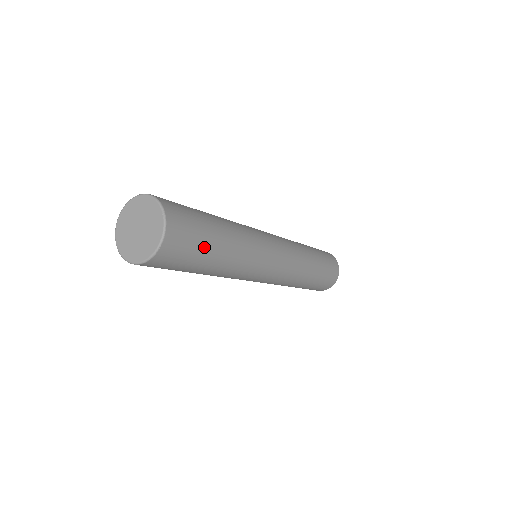
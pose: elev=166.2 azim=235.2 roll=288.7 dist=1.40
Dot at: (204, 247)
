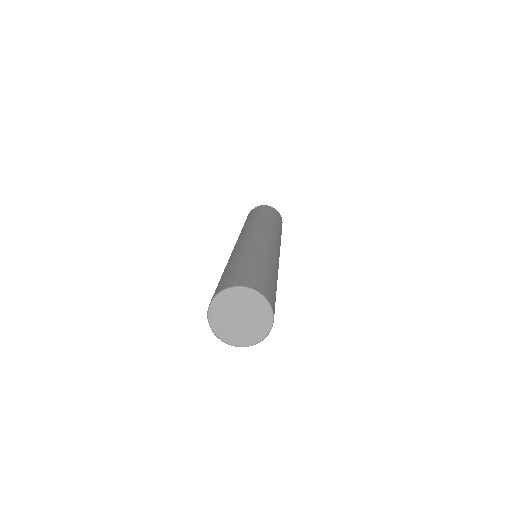
Dot at: occluded
